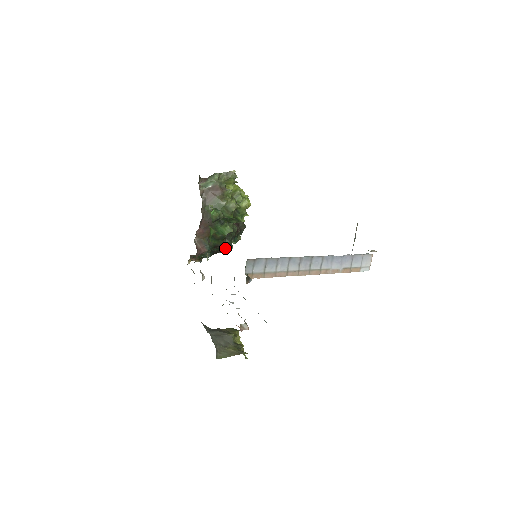
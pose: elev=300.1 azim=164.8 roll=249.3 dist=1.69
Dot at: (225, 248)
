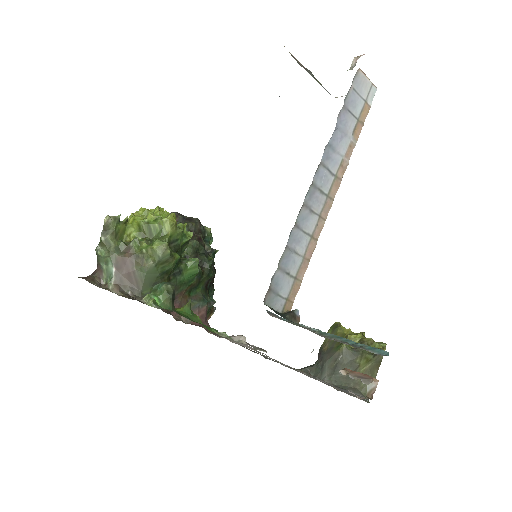
Dot at: occluded
